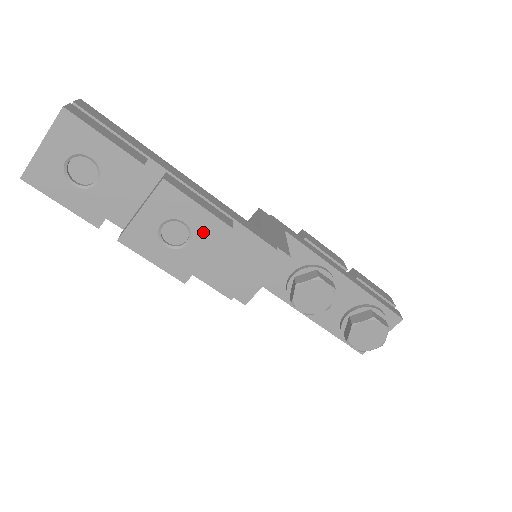
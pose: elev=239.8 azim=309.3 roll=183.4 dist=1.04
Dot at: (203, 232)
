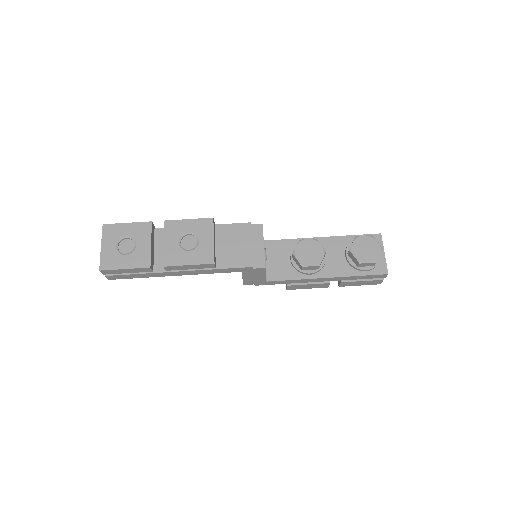
Dot at: (201, 230)
